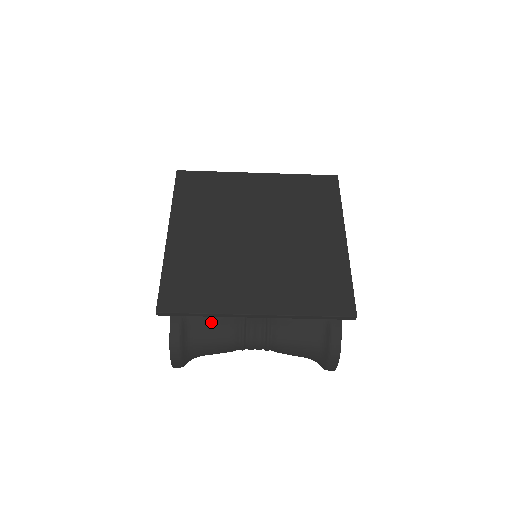
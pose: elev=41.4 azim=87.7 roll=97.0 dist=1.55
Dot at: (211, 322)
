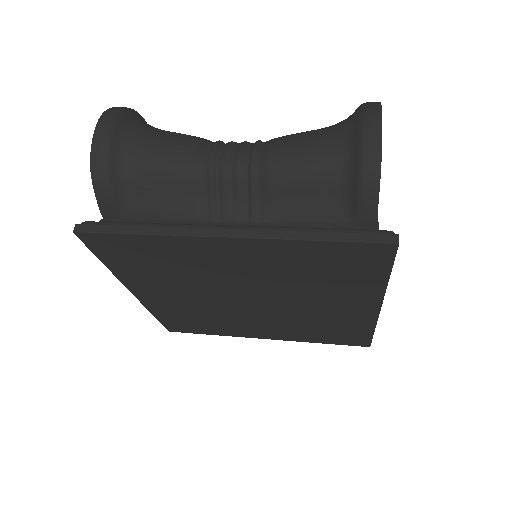
Dot at: occluded
